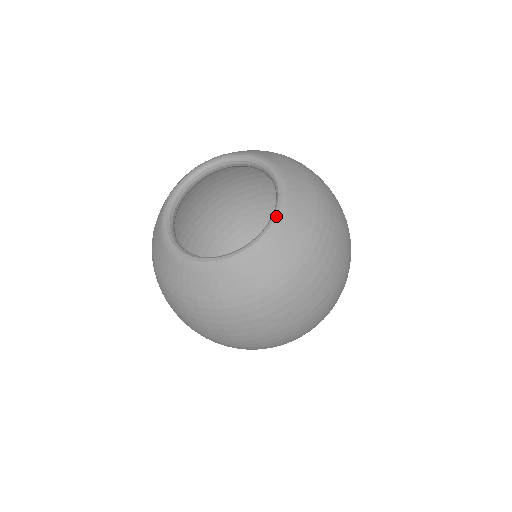
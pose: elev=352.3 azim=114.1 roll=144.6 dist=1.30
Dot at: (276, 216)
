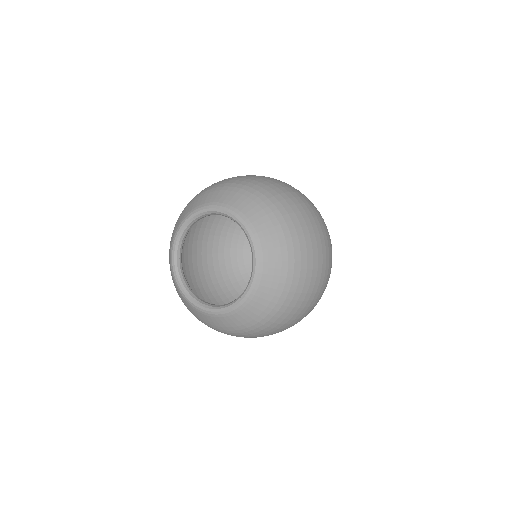
Dot at: (248, 291)
